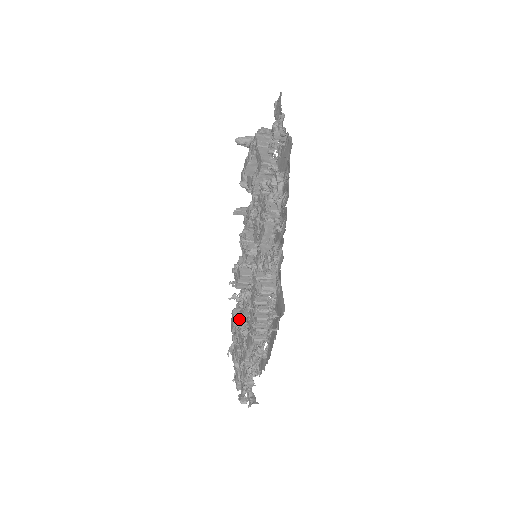
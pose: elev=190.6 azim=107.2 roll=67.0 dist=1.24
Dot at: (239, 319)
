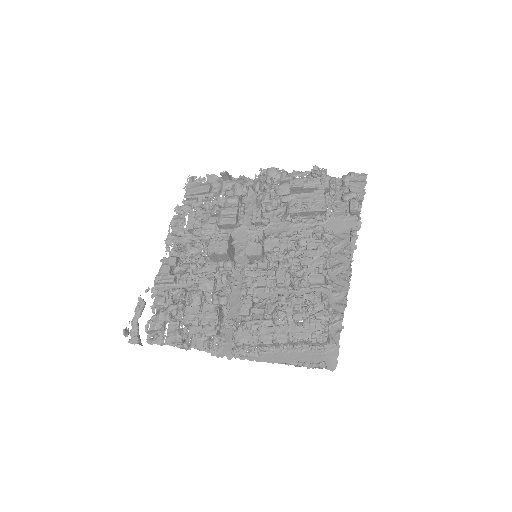
Dot at: (174, 267)
